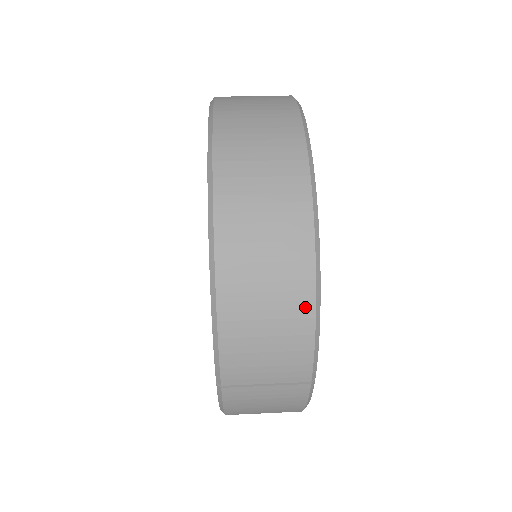
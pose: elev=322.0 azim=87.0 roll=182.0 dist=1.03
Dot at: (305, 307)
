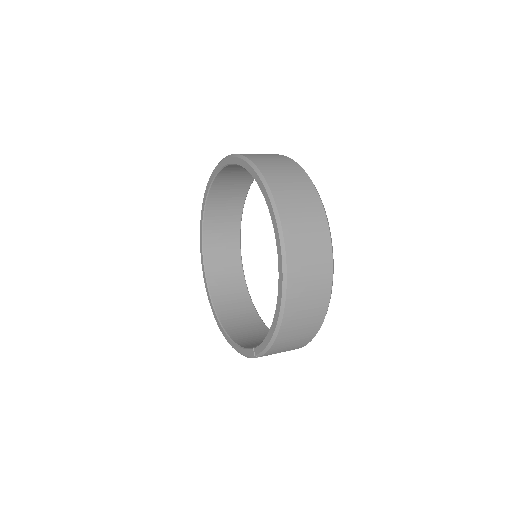
Dot at: (314, 331)
